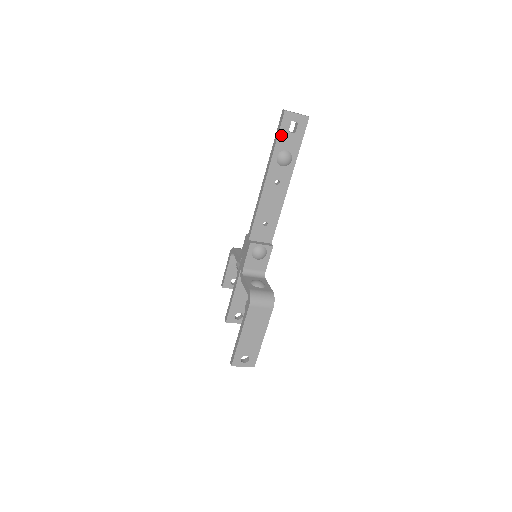
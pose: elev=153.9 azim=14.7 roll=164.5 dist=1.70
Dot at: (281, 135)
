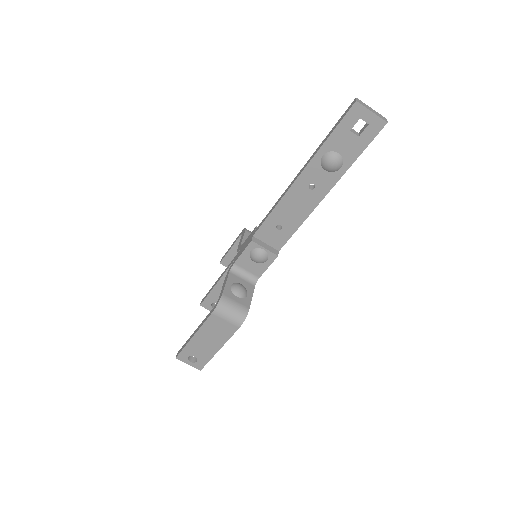
Dot at: (339, 131)
